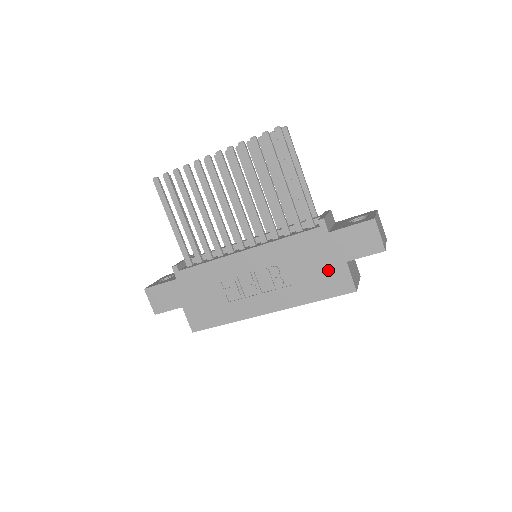
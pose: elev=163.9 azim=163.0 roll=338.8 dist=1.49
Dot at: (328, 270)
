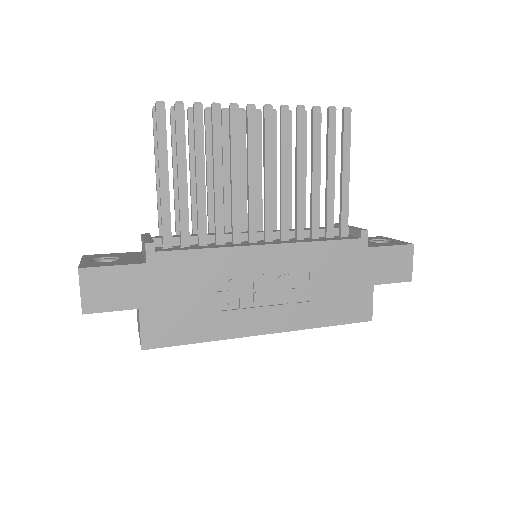
Dot at: (352, 291)
